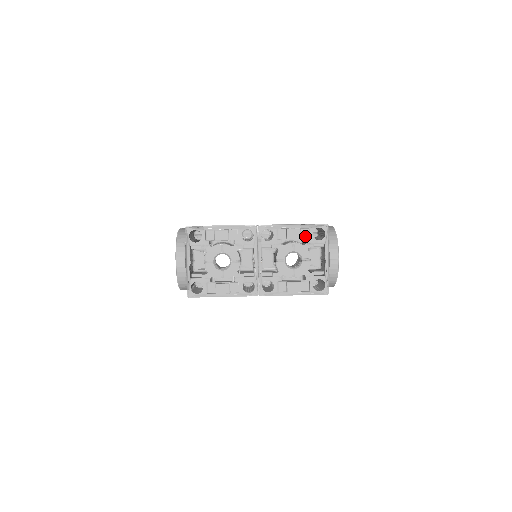
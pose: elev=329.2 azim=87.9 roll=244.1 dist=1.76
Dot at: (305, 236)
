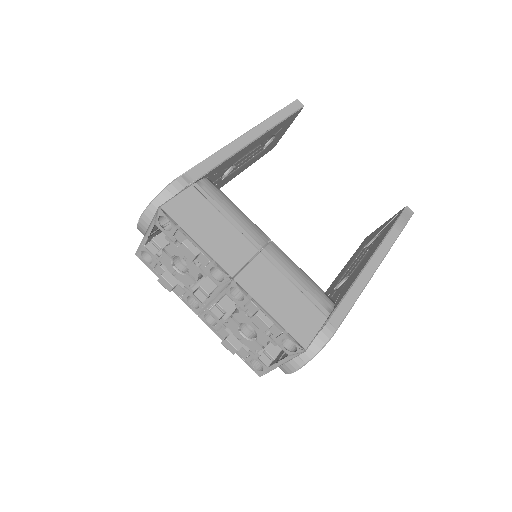
Dot at: (274, 332)
